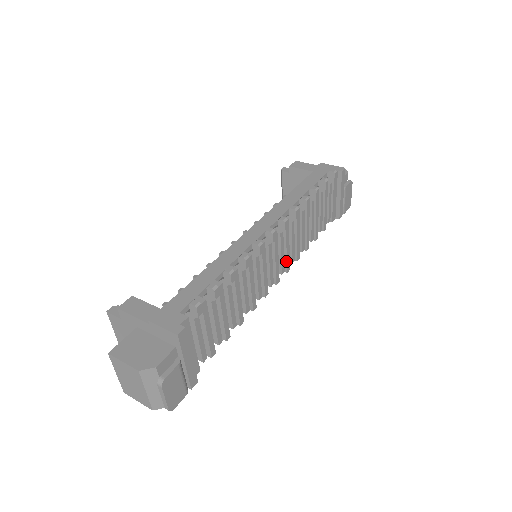
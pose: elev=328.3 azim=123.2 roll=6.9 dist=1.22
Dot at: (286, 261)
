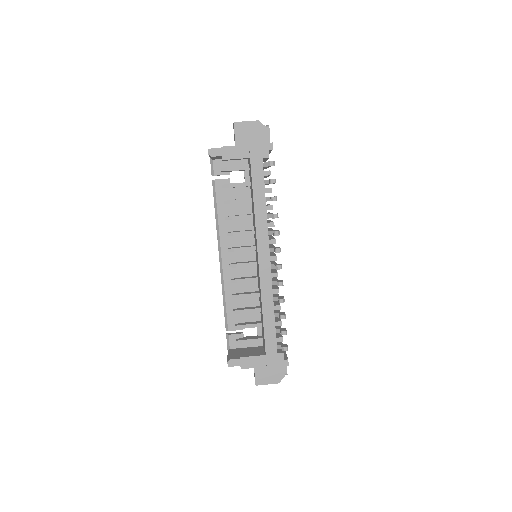
Dot at: occluded
